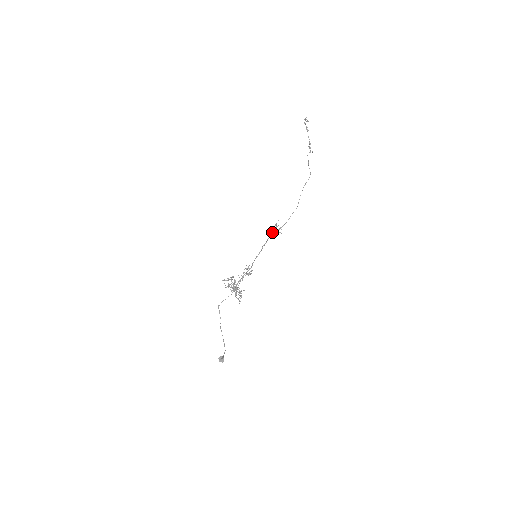
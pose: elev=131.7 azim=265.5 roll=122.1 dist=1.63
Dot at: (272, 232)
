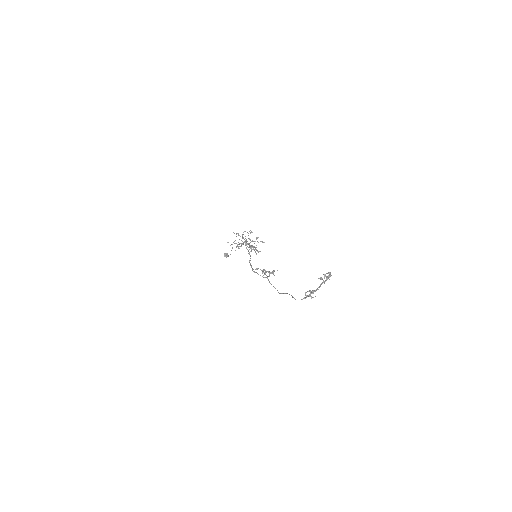
Dot at: (263, 269)
